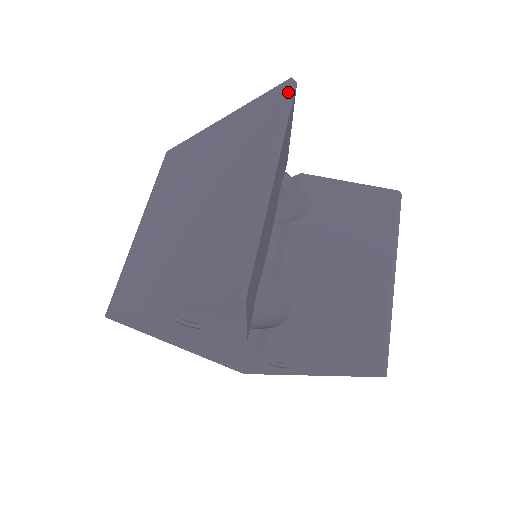
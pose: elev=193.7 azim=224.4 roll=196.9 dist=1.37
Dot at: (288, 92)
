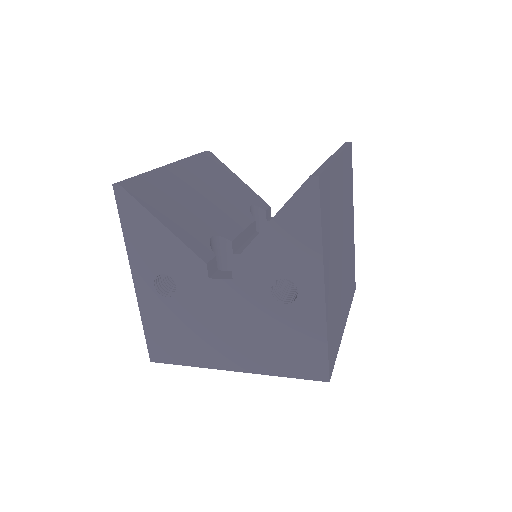
Dot at: (199, 153)
